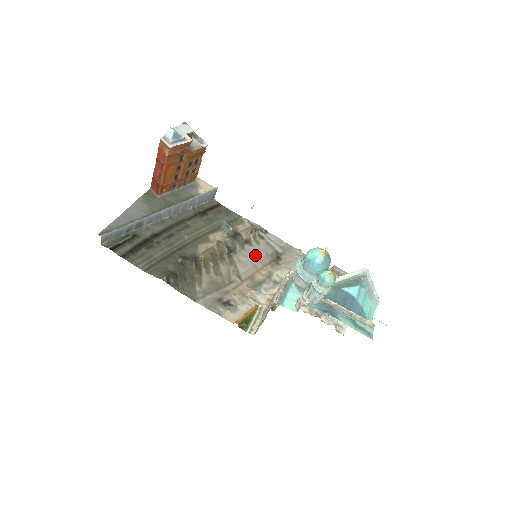
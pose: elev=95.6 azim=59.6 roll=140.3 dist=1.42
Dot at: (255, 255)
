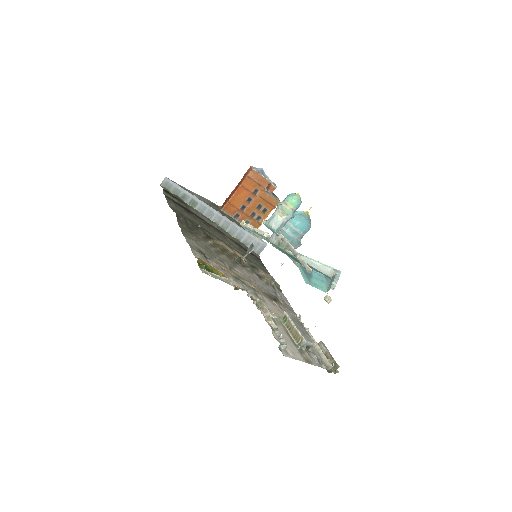
Dot at: (257, 281)
